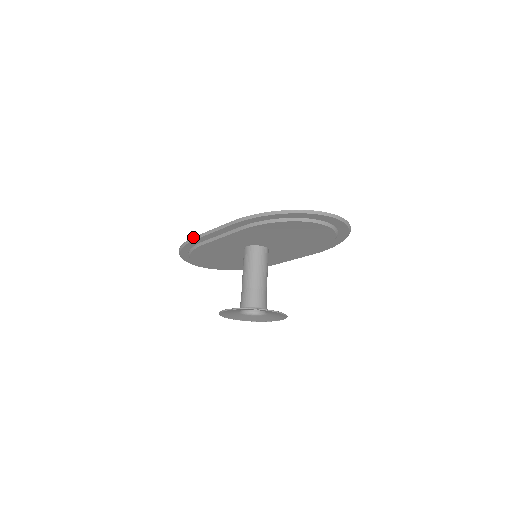
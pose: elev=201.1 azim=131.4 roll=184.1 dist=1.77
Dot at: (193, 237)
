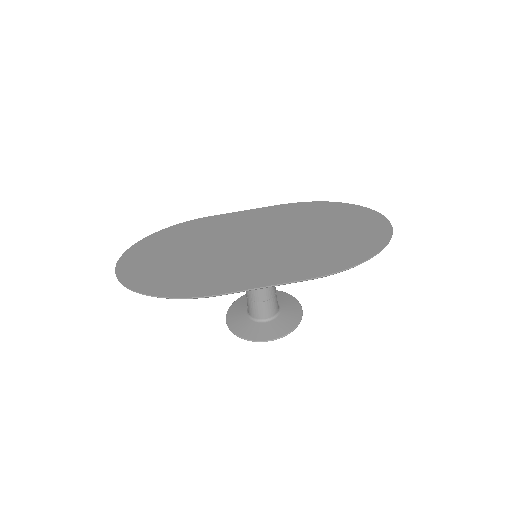
Dot at: (219, 295)
